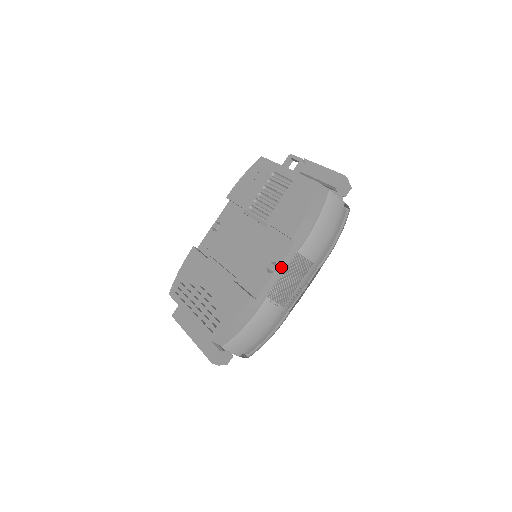
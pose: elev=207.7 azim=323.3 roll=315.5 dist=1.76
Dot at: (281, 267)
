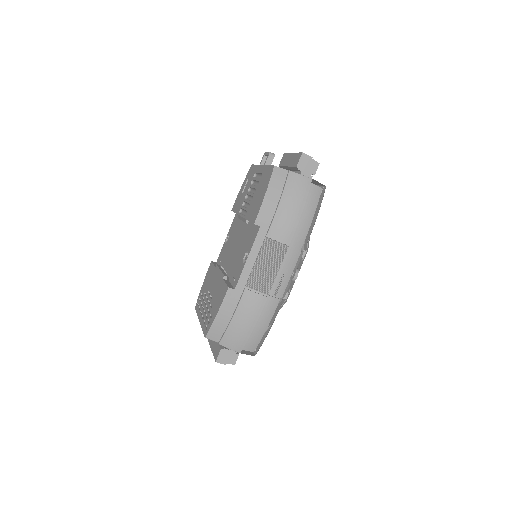
Dot at: (253, 254)
